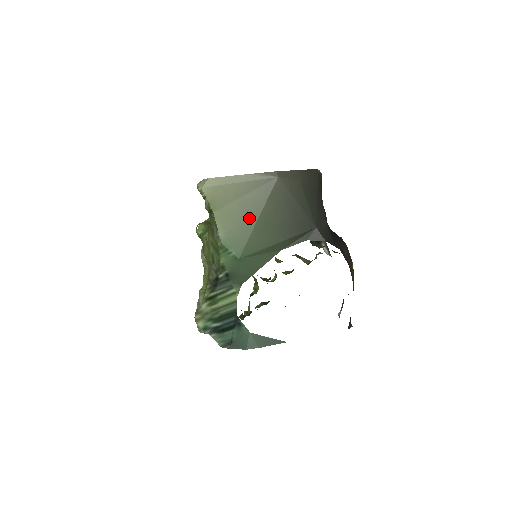
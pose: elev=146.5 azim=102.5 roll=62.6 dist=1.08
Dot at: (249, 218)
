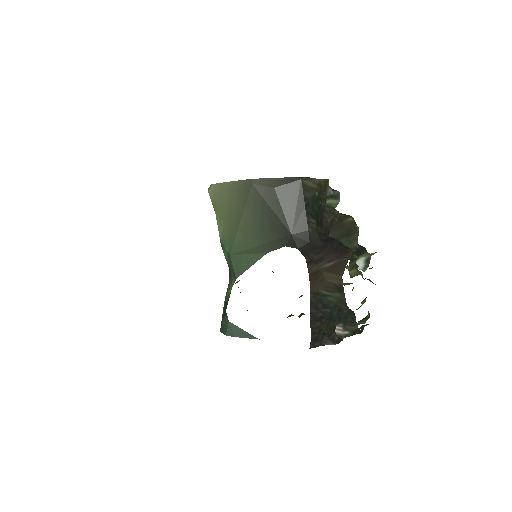
Dot at: (235, 220)
